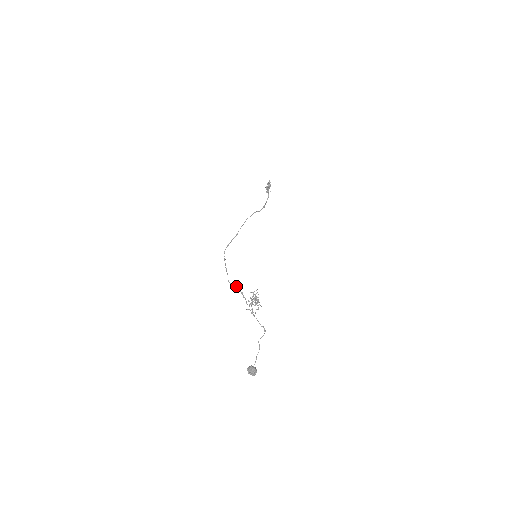
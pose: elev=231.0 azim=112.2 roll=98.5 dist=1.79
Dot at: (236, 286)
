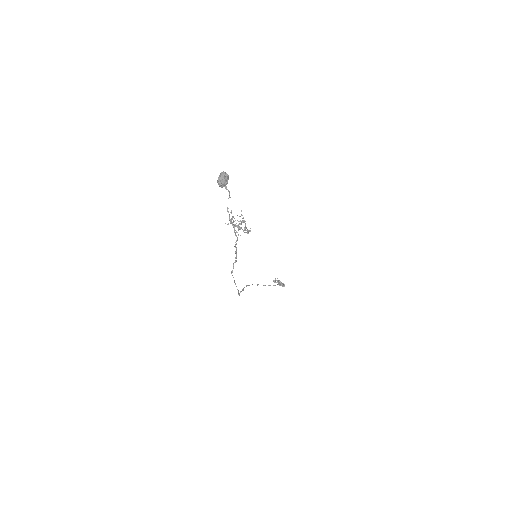
Dot at: (236, 260)
